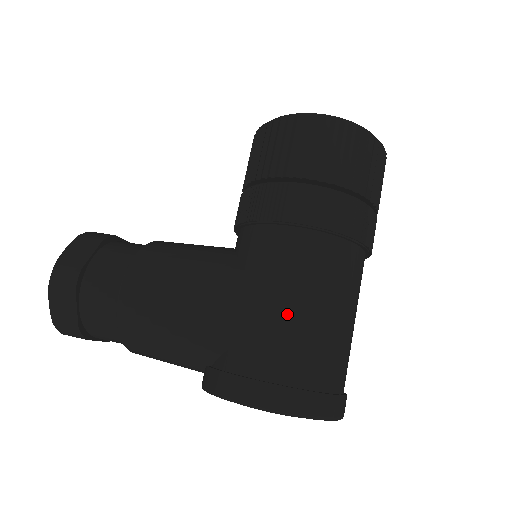
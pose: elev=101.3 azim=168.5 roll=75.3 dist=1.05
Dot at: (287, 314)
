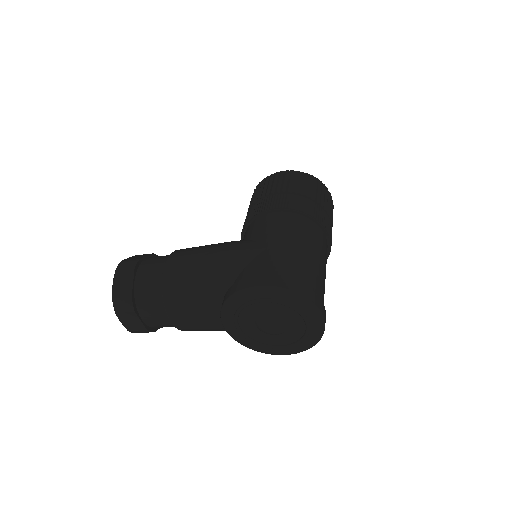
Dot at: (277, 246)
